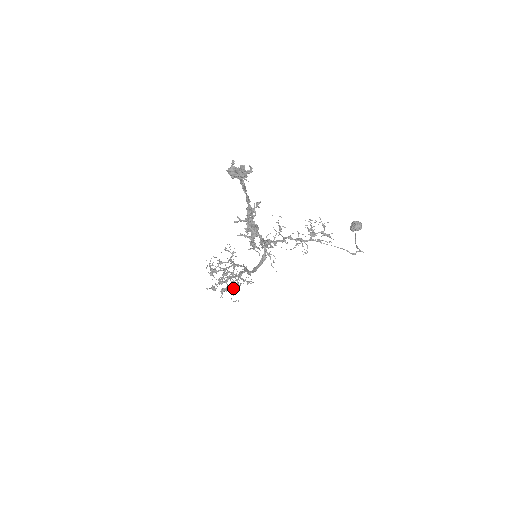
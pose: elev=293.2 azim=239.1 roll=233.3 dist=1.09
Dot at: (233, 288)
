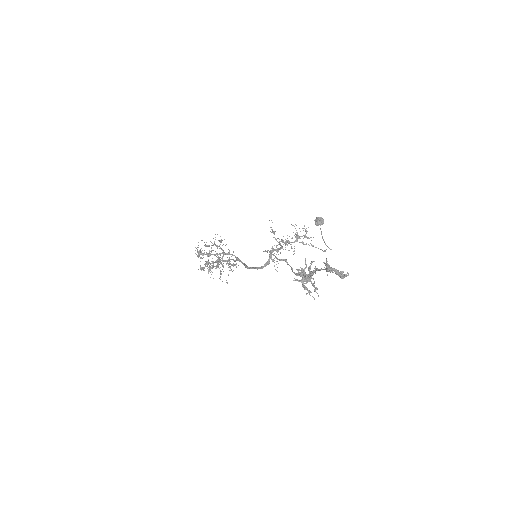
Dot at: (215, 266)
